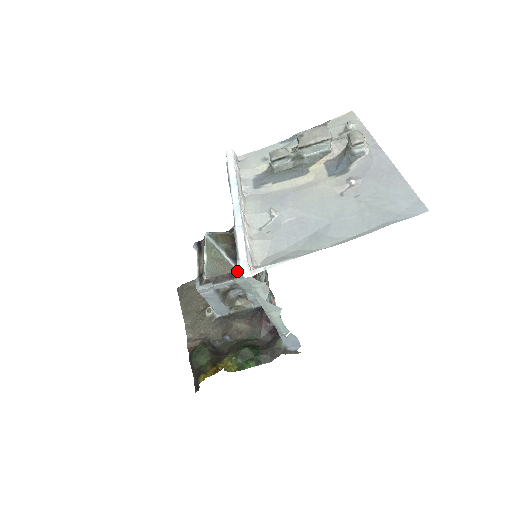
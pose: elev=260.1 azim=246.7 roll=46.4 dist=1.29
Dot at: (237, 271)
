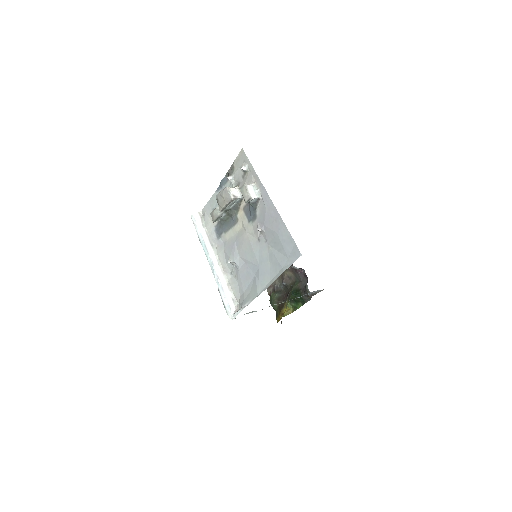
Dot at: occluded
